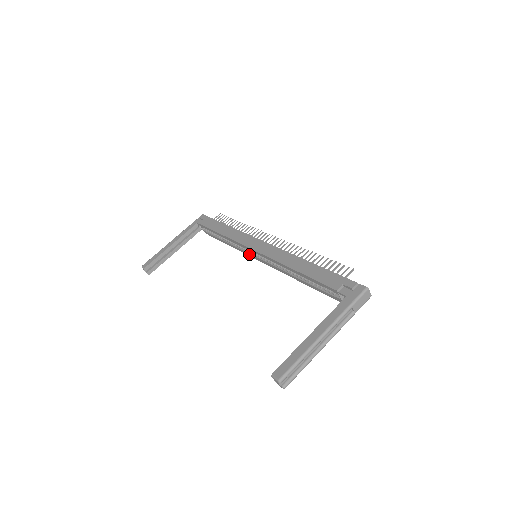
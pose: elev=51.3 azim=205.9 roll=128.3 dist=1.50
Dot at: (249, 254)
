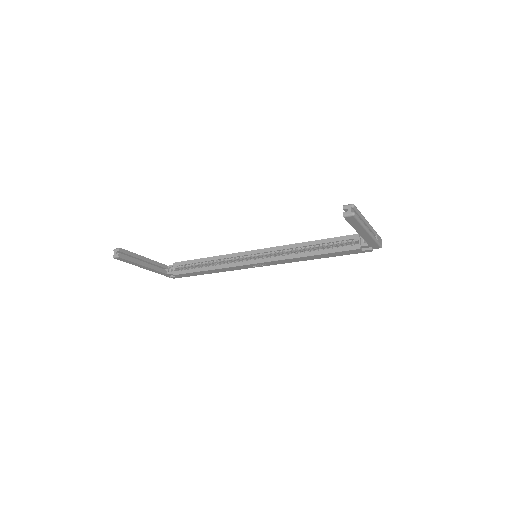
Dot at: (242, 262)
